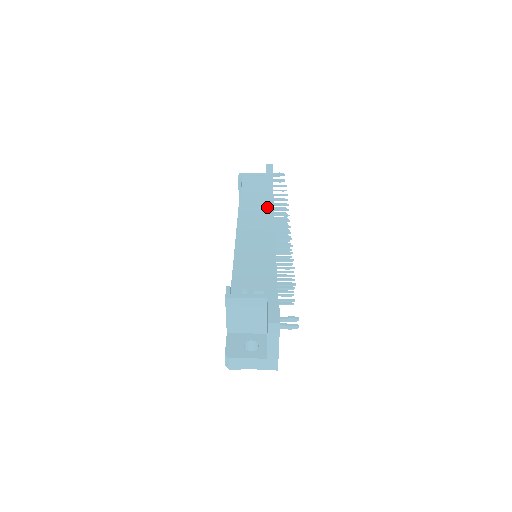
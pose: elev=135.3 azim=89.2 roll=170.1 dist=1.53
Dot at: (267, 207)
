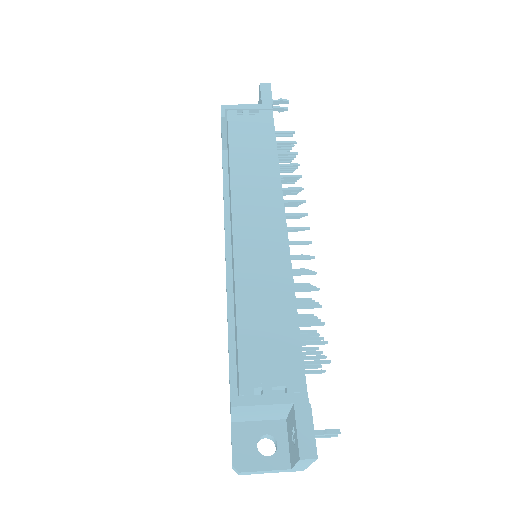
Dot at: (272, 187)
